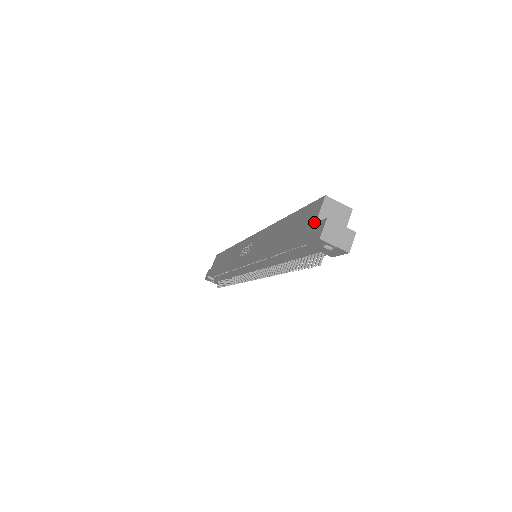
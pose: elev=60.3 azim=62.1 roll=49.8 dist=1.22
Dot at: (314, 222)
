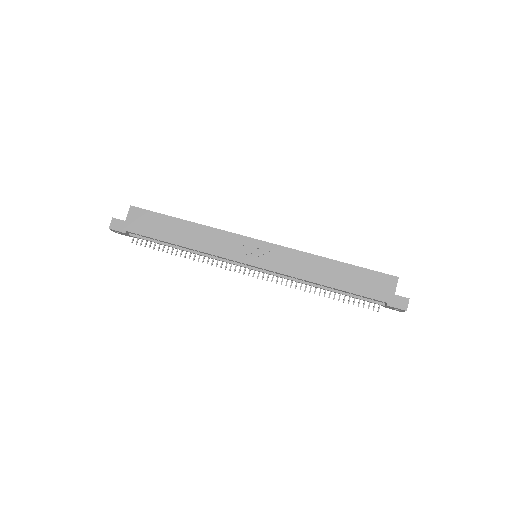
Dot at: (393, 293)
